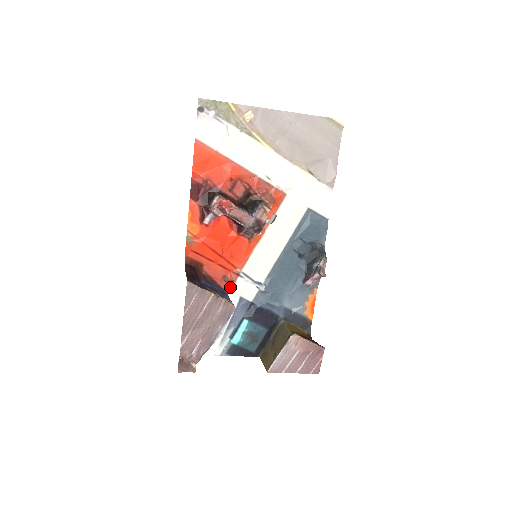
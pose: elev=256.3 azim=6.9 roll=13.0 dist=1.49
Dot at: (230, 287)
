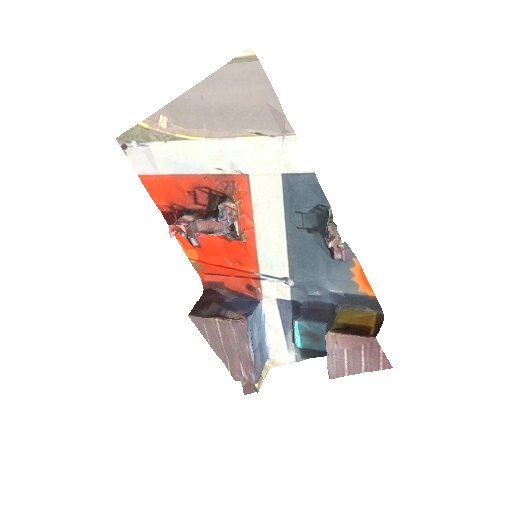
Dot at: (259, 294)
